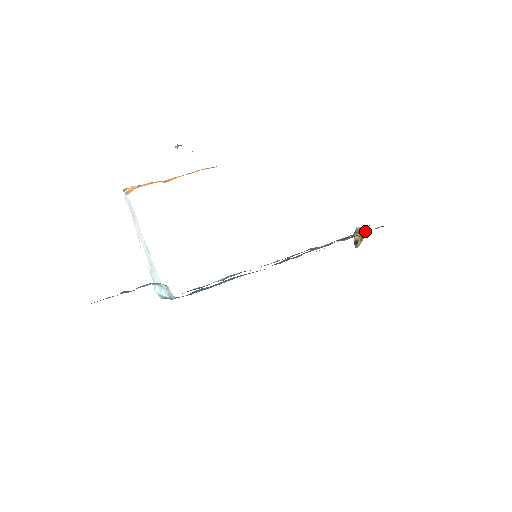
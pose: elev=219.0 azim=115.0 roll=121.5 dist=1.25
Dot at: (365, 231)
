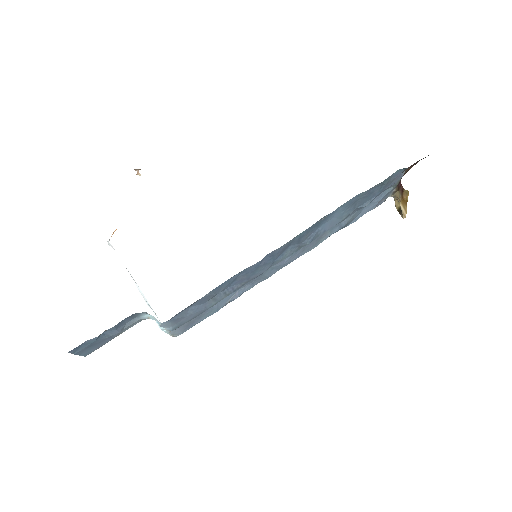
Dot at: (401, 192)
